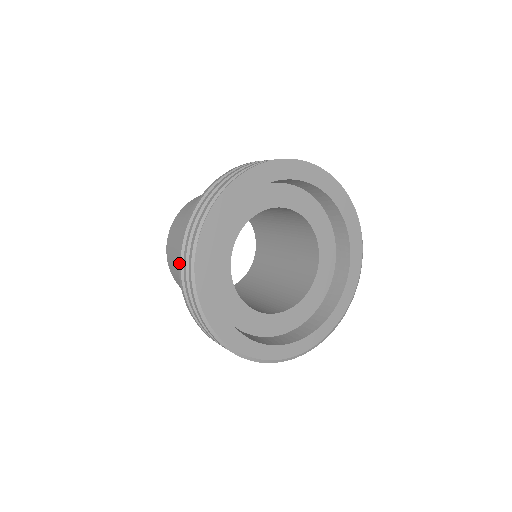
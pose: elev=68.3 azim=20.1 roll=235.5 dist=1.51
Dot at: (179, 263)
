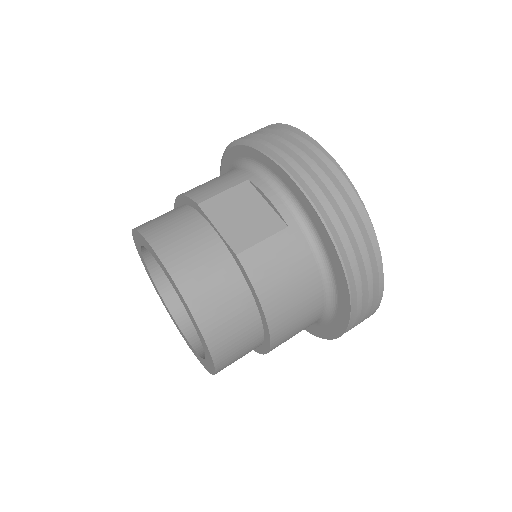
Dot at: (258, 140)
